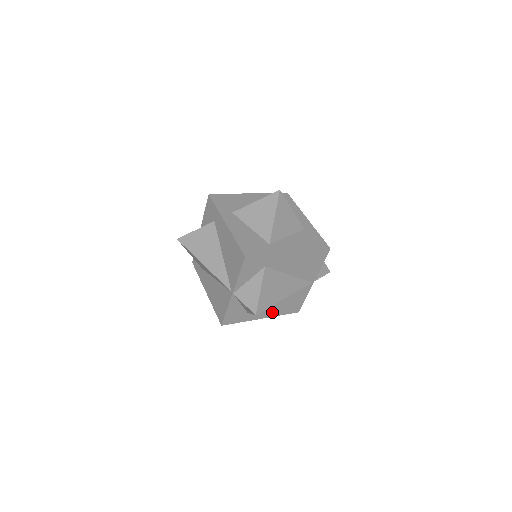
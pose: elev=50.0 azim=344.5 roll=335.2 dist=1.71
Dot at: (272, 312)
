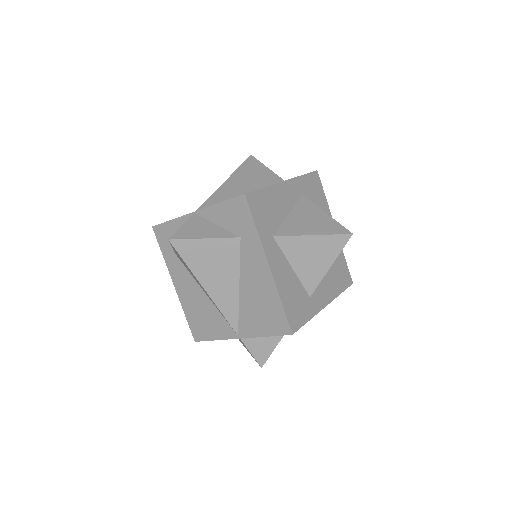
Dot at: occluded
